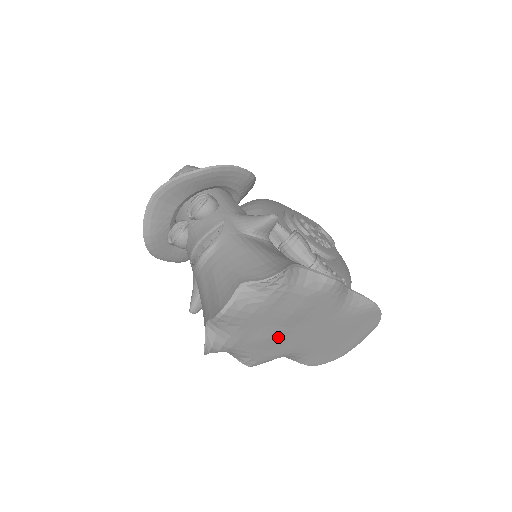
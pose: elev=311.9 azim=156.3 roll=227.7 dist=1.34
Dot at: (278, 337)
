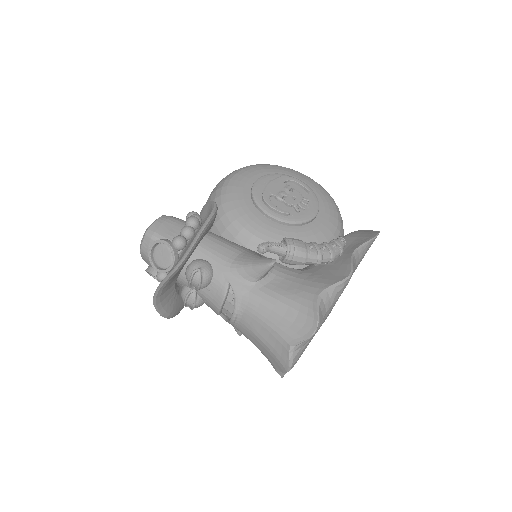
Dot at: occluded
